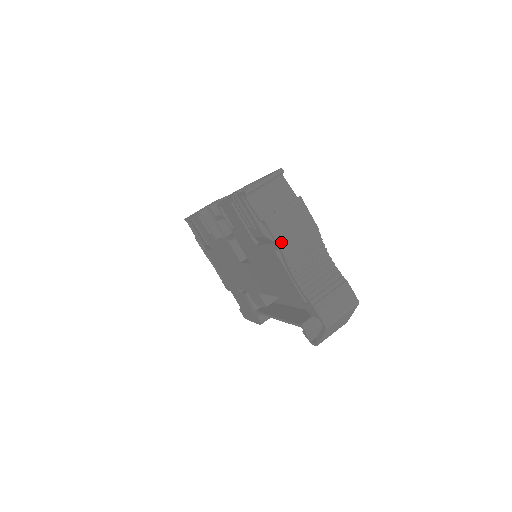
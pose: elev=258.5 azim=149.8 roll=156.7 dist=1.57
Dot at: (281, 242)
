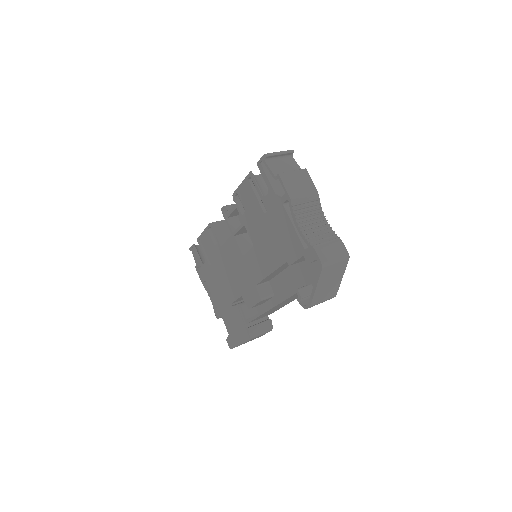
Dot at: (290, 192)
